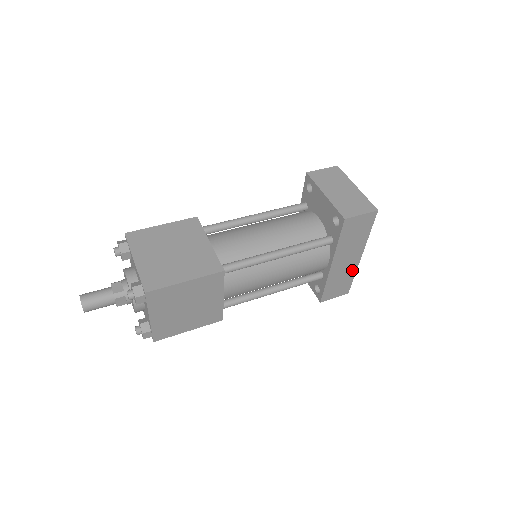
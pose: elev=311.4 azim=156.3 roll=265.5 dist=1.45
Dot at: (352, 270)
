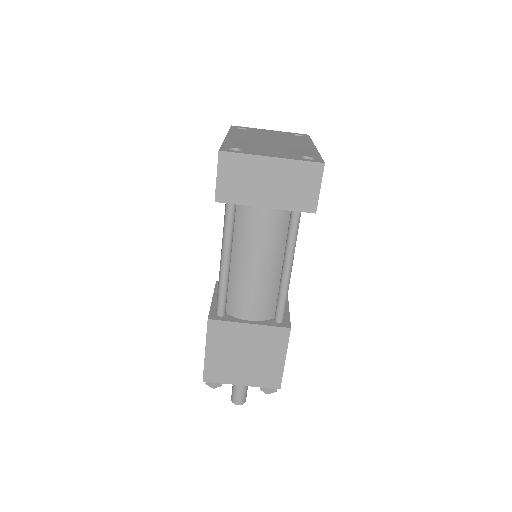
Dot at: occluded
